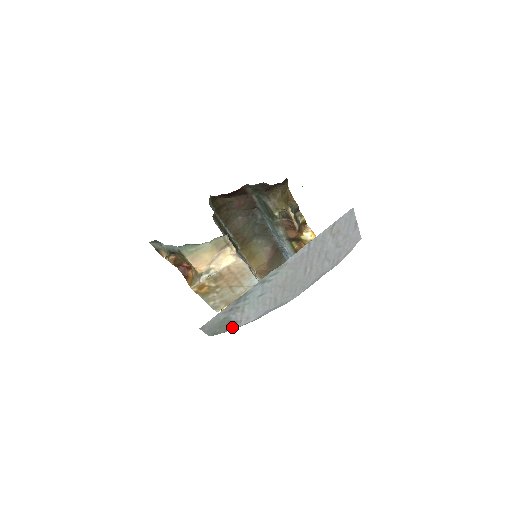
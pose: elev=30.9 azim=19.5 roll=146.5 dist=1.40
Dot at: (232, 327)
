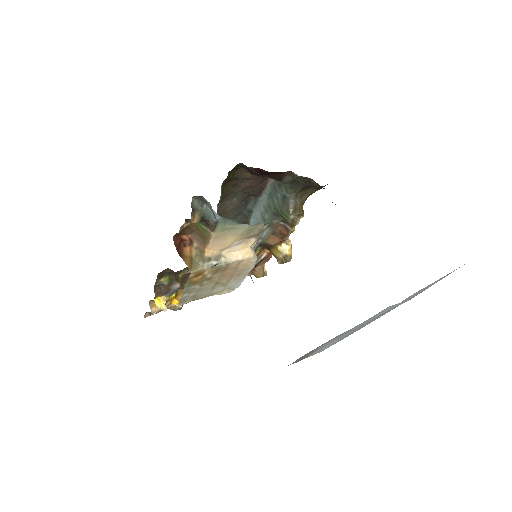
Dot at: (304, 358)
